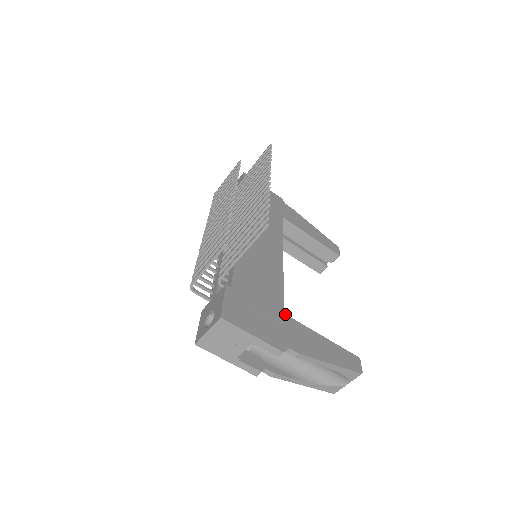
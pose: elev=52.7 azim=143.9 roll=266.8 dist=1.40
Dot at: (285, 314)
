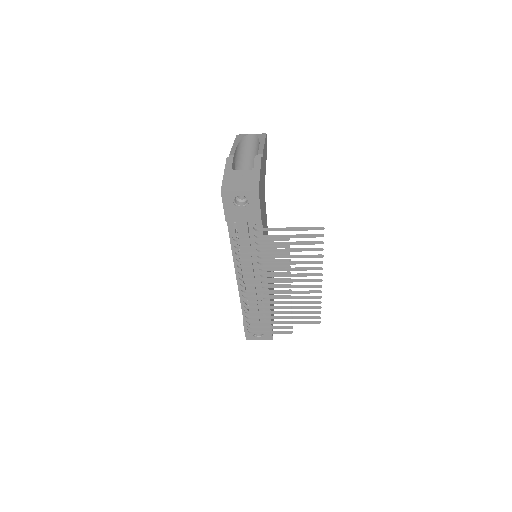
Dot at: occluded
